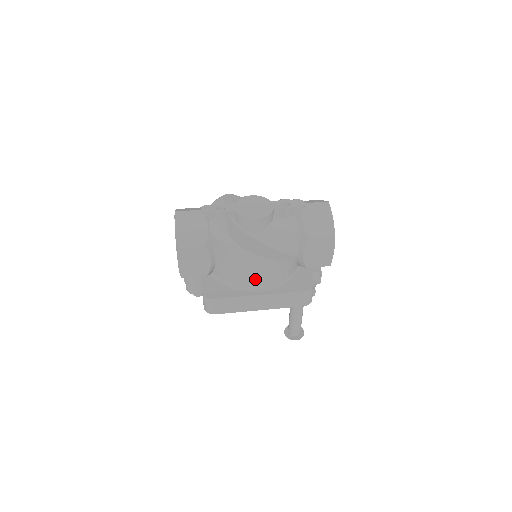
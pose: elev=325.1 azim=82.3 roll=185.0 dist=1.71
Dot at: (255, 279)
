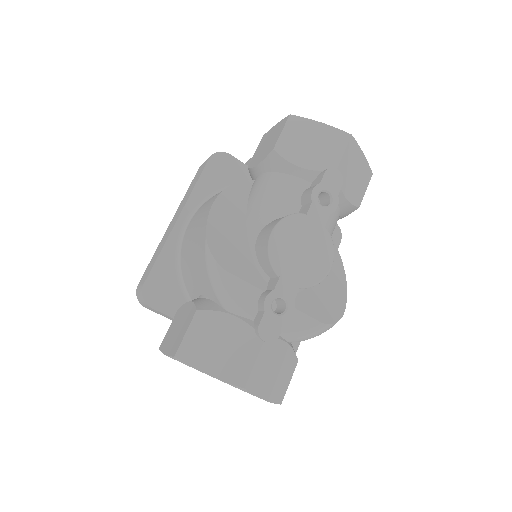
Dot at: occluded
